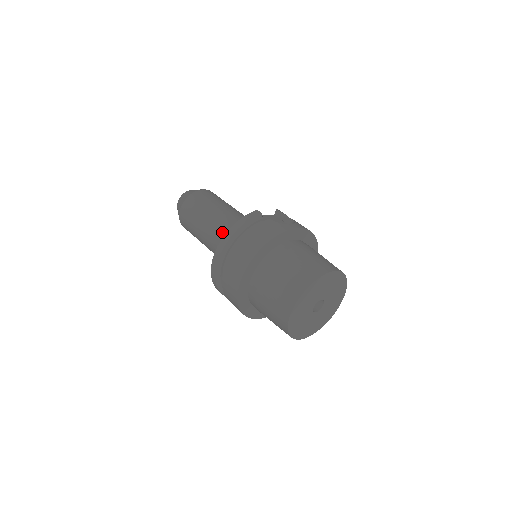
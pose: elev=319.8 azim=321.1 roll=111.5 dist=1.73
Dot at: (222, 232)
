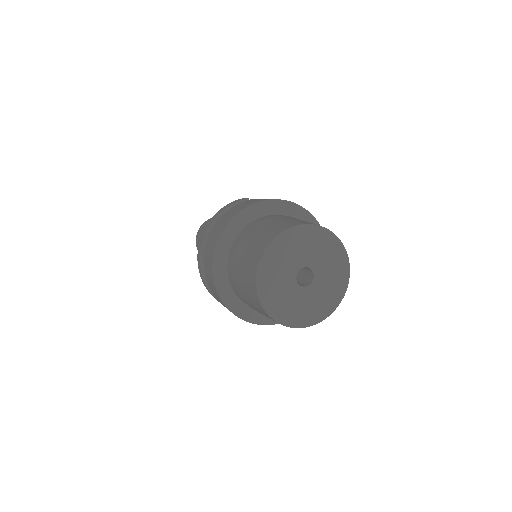
Dot at: occluded
